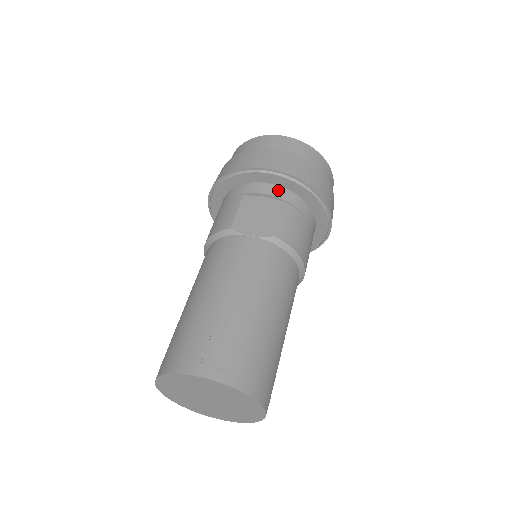
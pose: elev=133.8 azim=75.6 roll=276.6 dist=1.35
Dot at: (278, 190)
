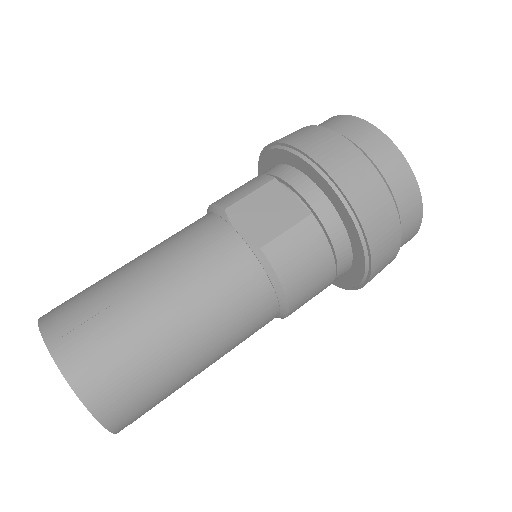
Dot at: (317, 195)
